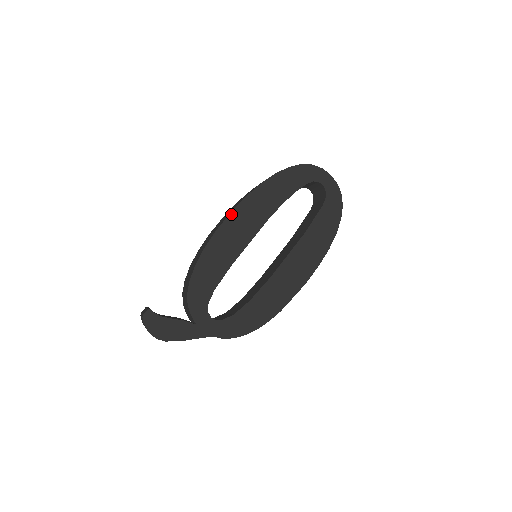
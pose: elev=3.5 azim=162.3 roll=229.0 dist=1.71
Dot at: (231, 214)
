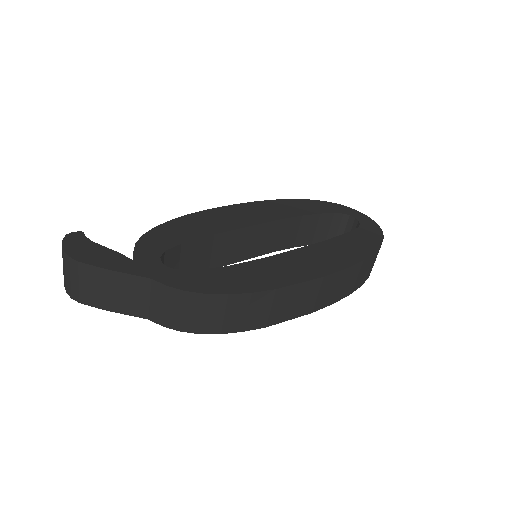
Dot at: (233, 205)
